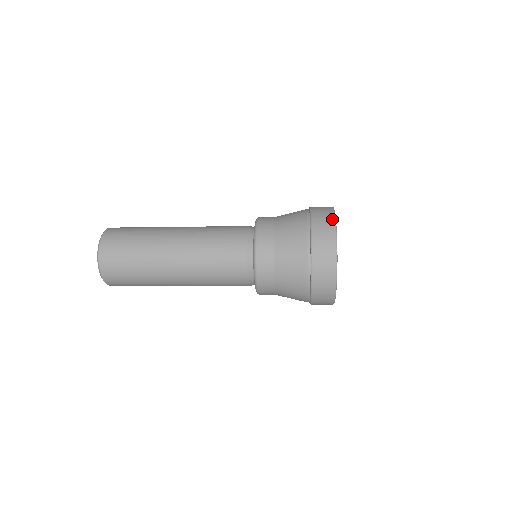
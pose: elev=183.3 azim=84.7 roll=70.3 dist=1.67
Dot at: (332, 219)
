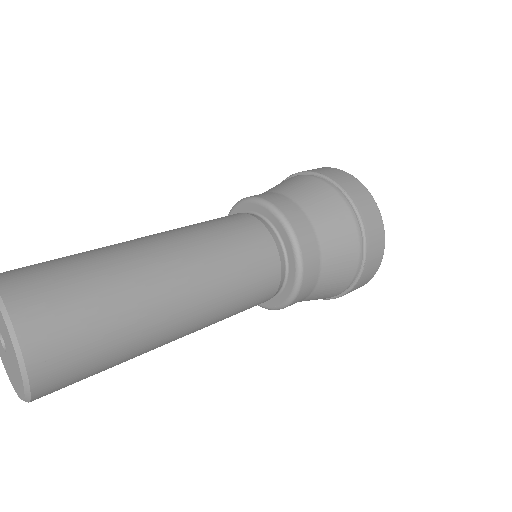
Dot at: (378, 213)
